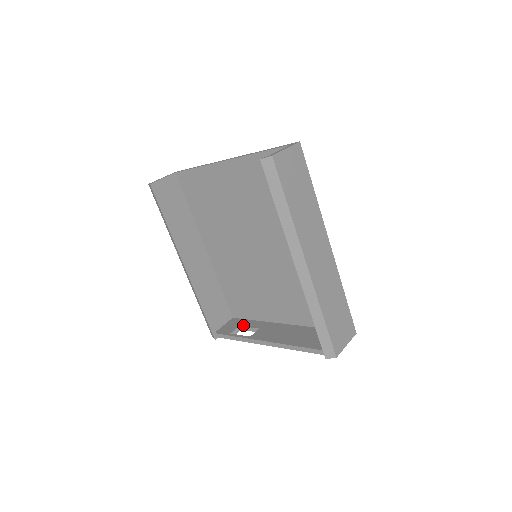
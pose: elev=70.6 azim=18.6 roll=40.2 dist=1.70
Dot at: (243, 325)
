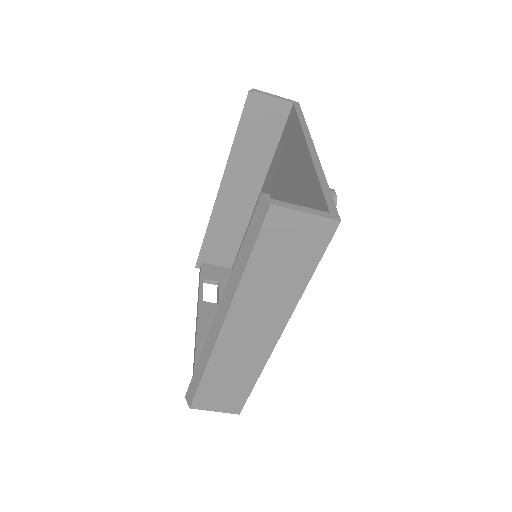
Dot at: (221, 285)
